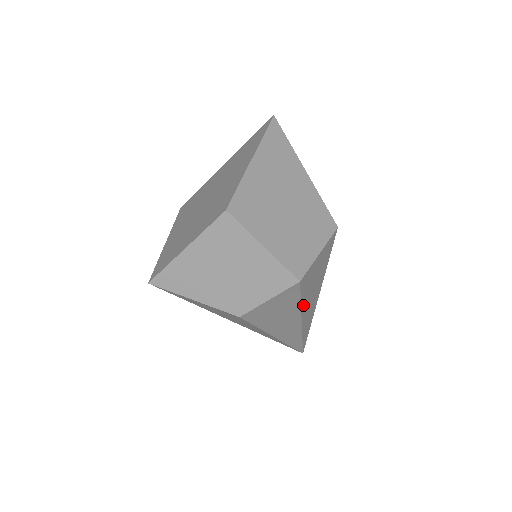
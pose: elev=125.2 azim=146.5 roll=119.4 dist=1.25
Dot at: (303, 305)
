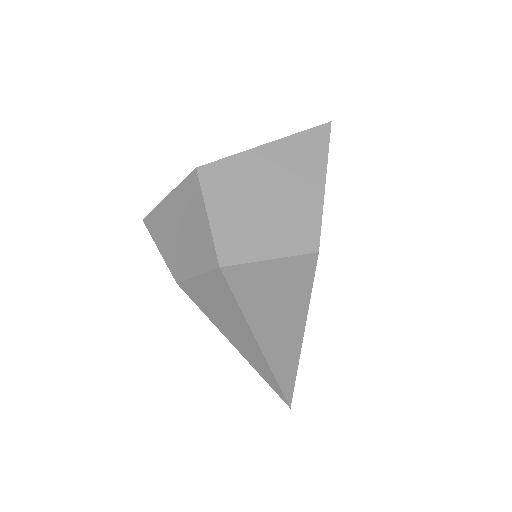
Dot at: (251, 318)
